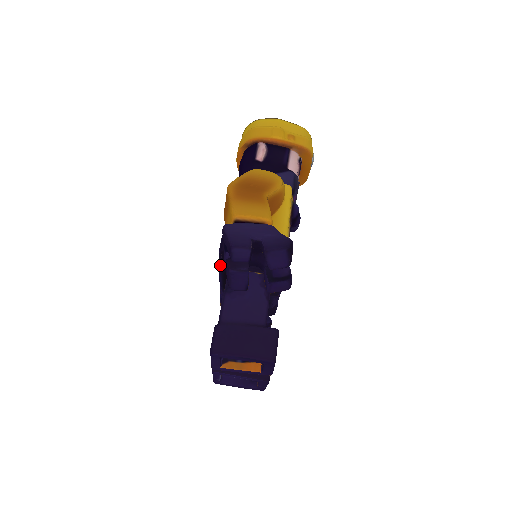
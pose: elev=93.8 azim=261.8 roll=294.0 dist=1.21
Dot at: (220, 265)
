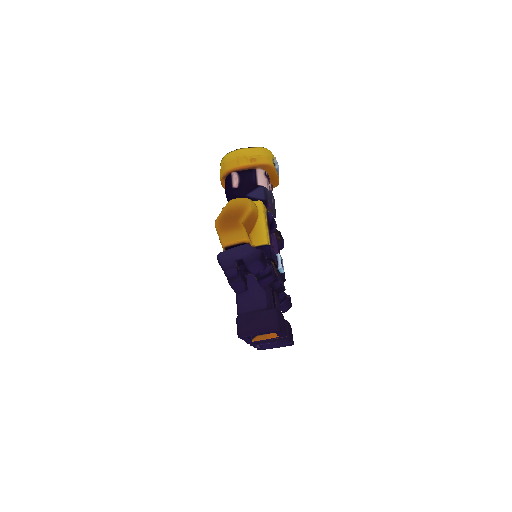
Dot at: occluded
